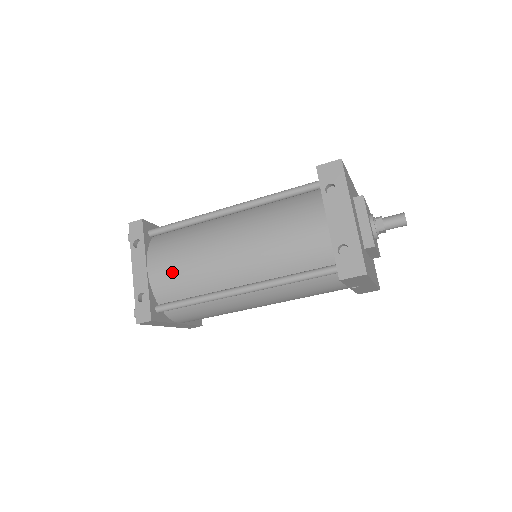
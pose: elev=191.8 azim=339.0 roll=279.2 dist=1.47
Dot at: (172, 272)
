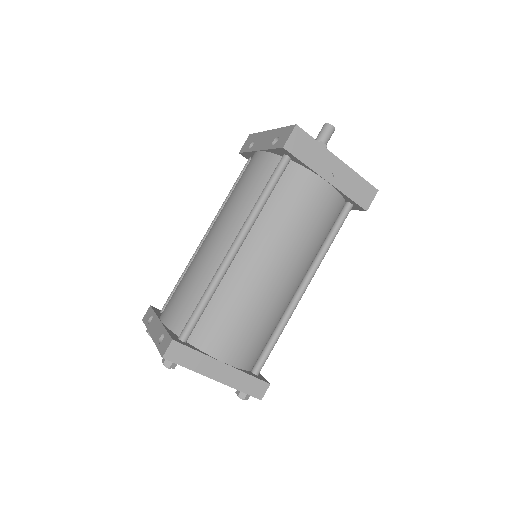
Dot at: (179, 298)
